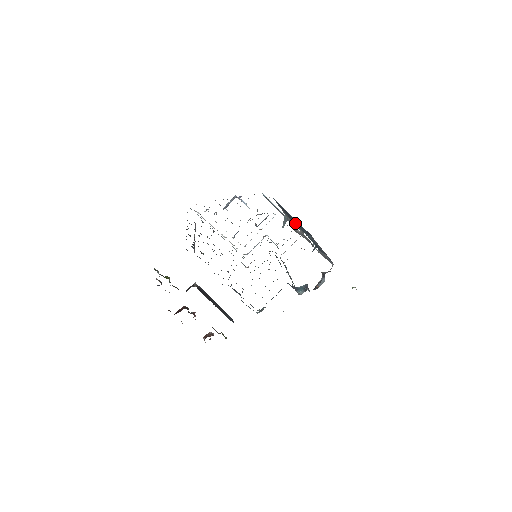
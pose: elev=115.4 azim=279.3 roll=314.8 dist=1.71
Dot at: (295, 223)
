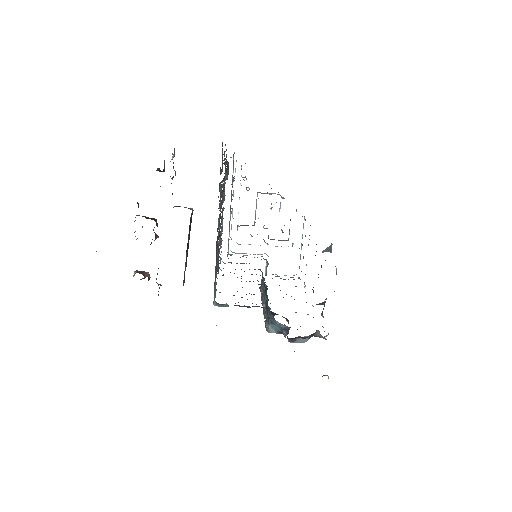
Dot at: occluded
